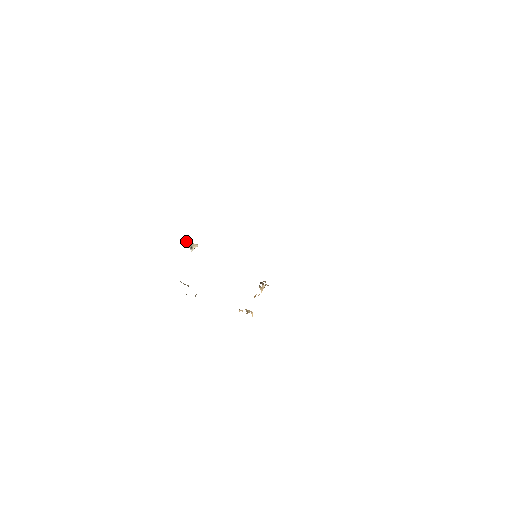
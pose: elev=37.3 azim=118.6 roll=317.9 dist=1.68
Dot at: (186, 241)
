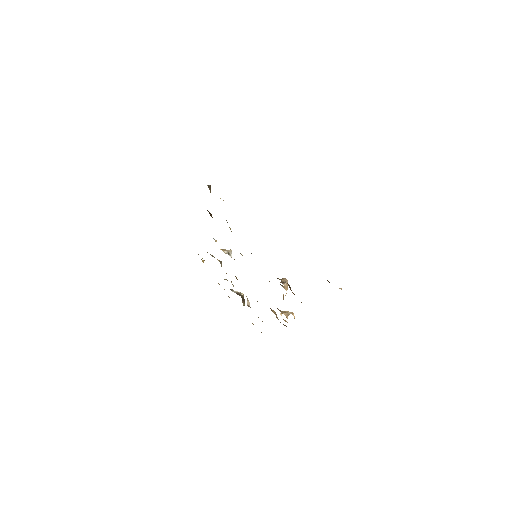
Dot at: (220, 249)
